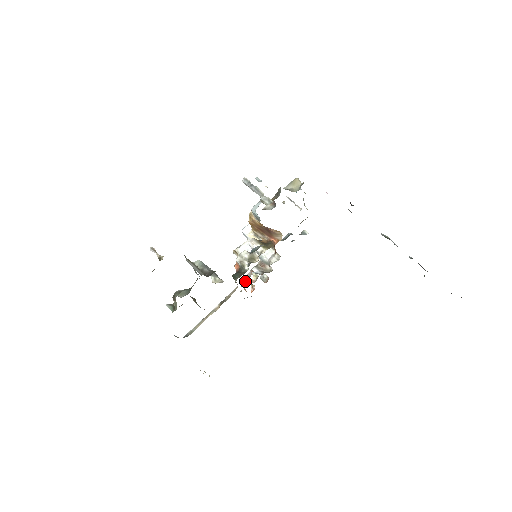
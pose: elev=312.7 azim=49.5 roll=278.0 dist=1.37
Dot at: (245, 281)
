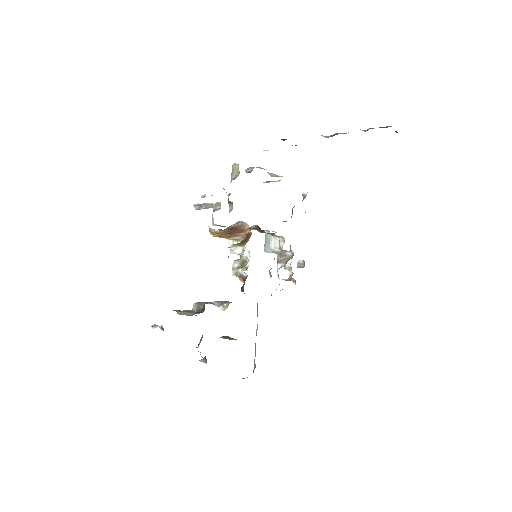
Dot at: occluded
